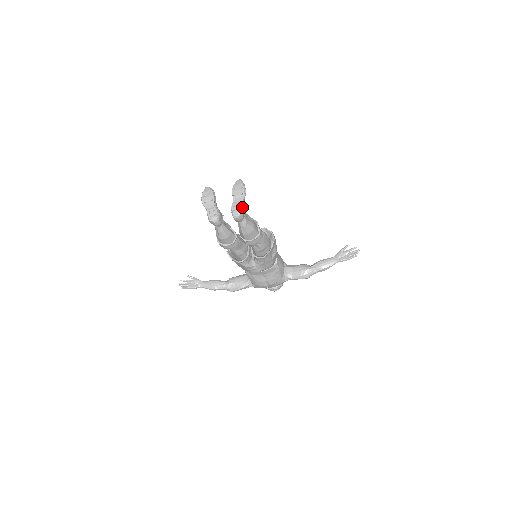
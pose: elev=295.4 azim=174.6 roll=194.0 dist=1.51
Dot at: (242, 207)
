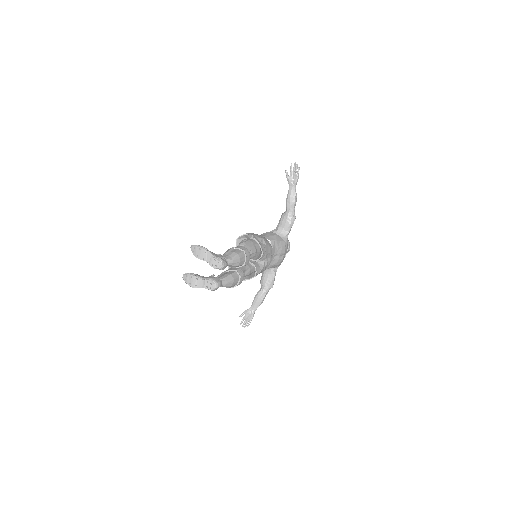
Dot at: (217, 258)
